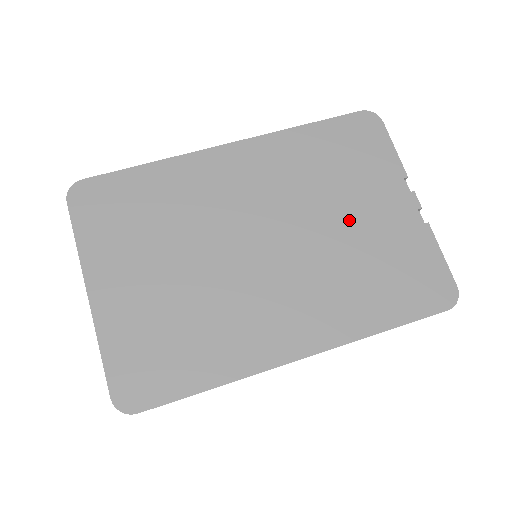
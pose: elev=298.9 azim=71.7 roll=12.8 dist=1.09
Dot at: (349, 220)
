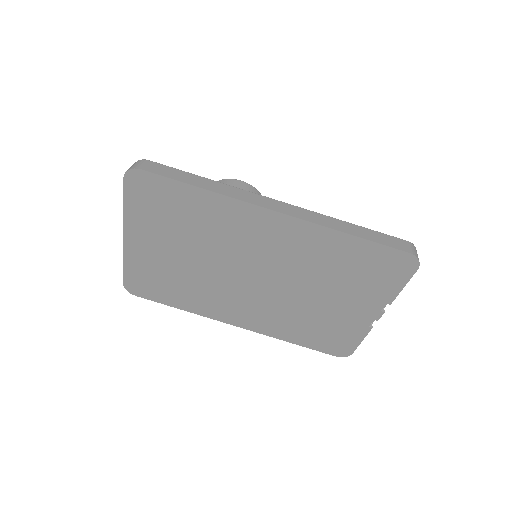
Dot at: (322, 299)
